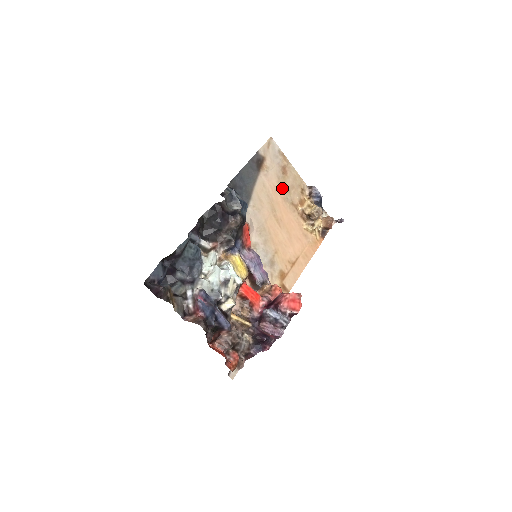
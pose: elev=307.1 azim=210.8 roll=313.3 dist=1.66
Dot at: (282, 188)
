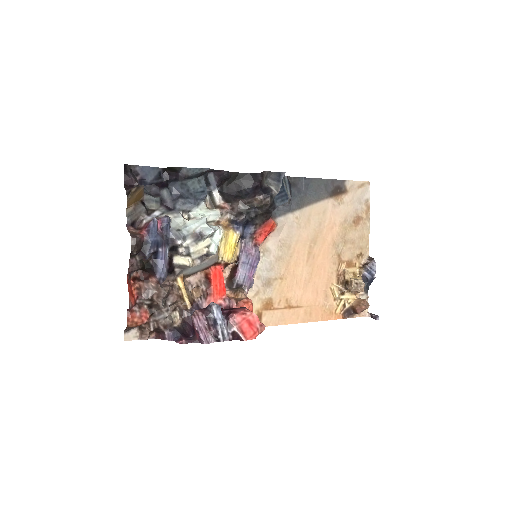
Dot at: (341, 232)
